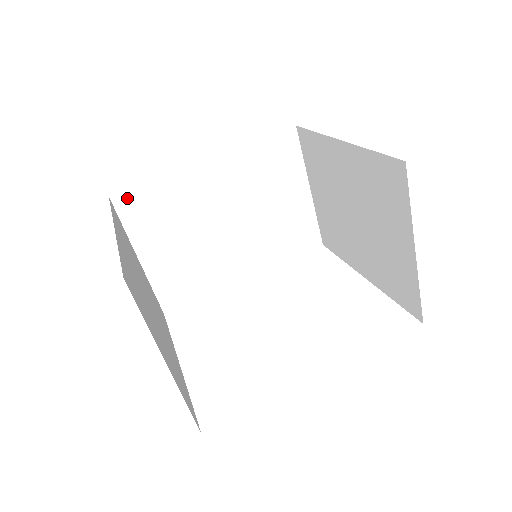
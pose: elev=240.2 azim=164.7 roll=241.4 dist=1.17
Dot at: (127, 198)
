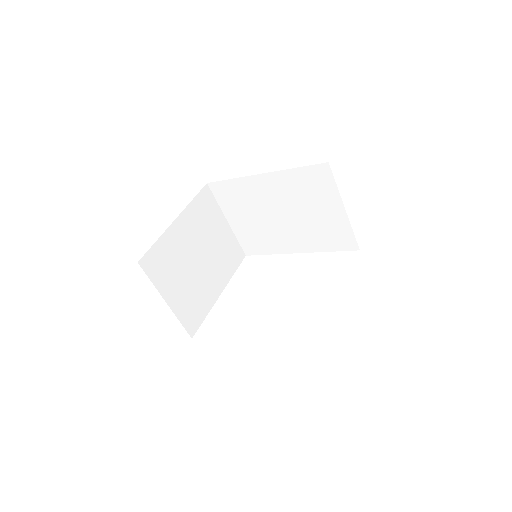
Dot at: (217, 186)
